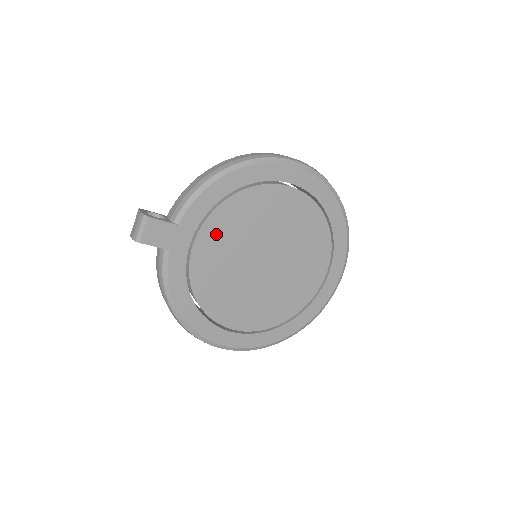
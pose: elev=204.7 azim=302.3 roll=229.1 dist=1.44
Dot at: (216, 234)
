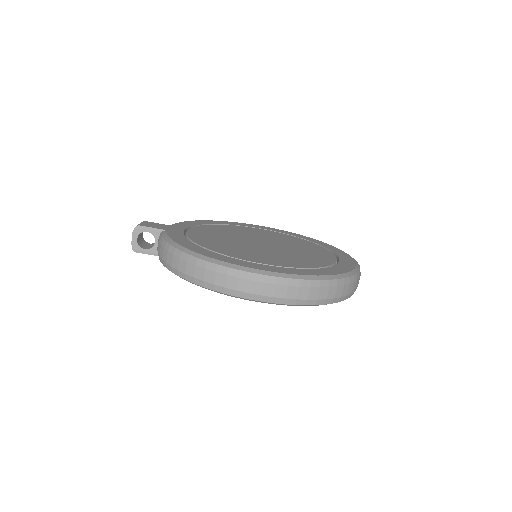
Dot at: (206, 231)
